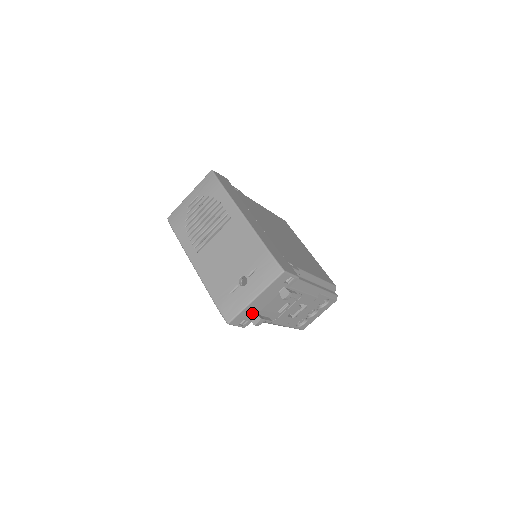
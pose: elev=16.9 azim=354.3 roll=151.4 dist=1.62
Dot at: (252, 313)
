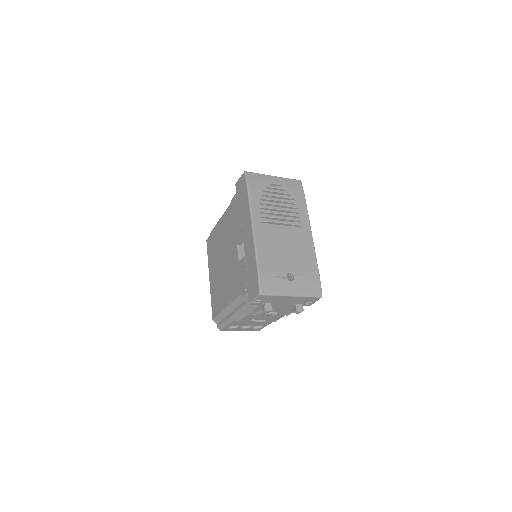
Dot at: (271, 301)
